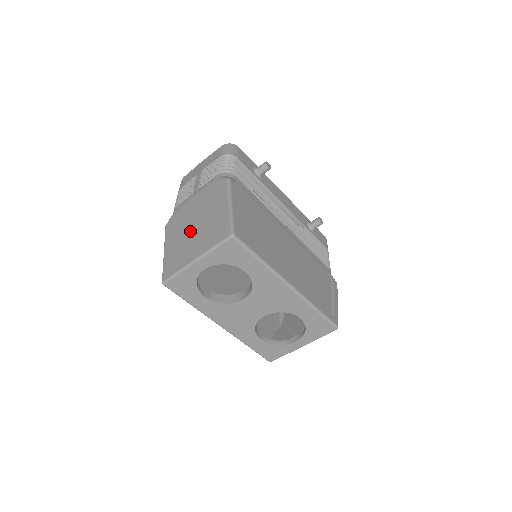
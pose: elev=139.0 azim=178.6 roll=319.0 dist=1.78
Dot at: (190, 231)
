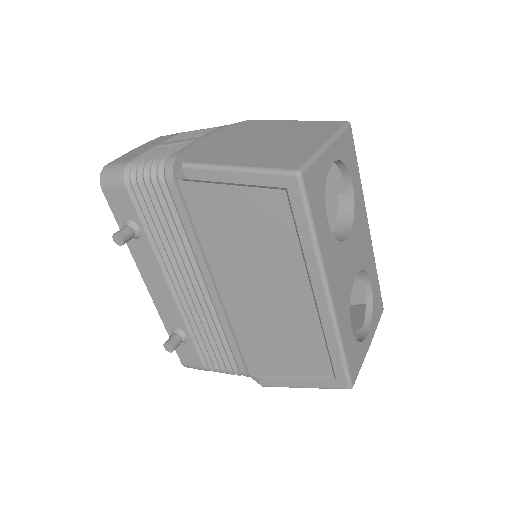
Dot at: (263, 142)
